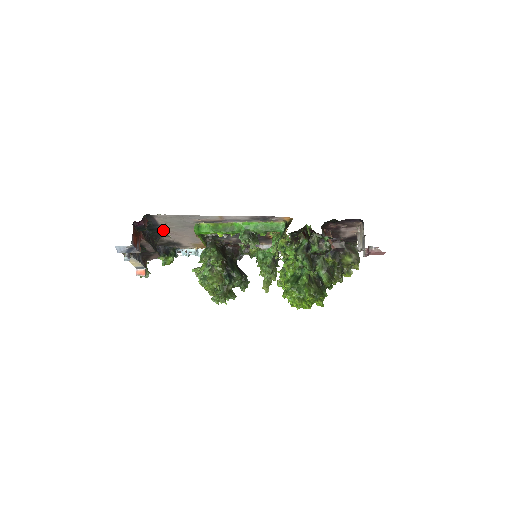
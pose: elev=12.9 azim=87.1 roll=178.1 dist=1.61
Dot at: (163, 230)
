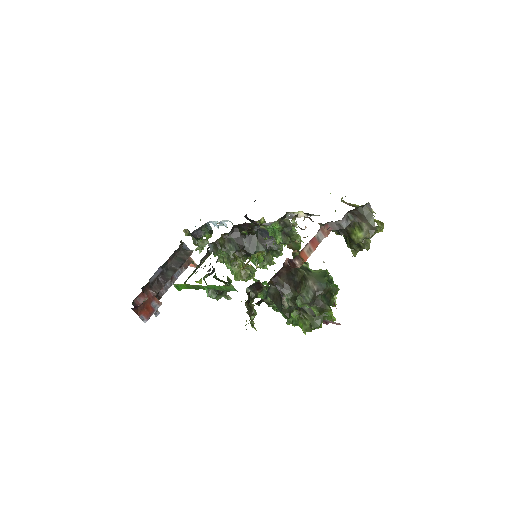
Dot at: occluded
